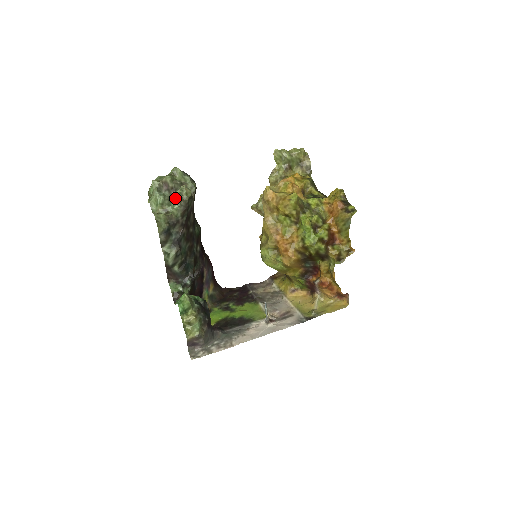
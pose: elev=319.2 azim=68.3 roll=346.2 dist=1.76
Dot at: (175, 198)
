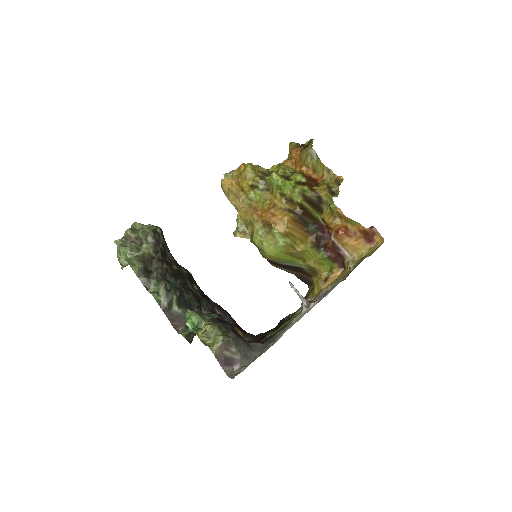
Dot at: occluded
